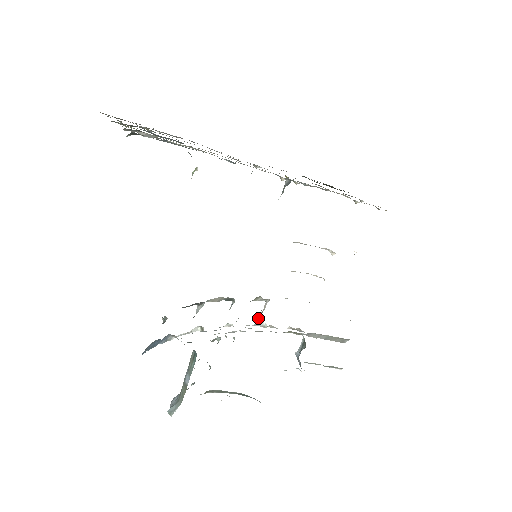
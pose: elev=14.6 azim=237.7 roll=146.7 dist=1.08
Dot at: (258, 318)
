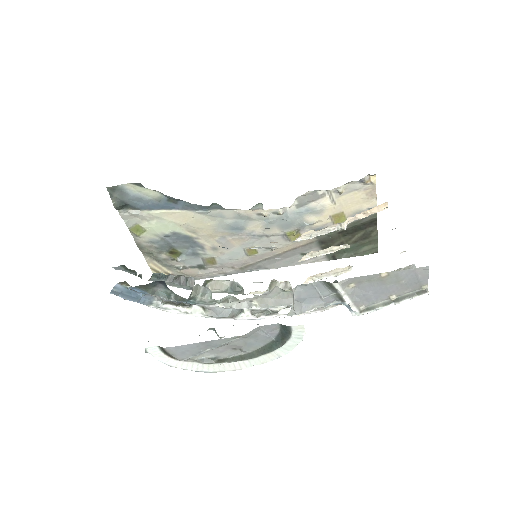
Dot at: (288, 306)
